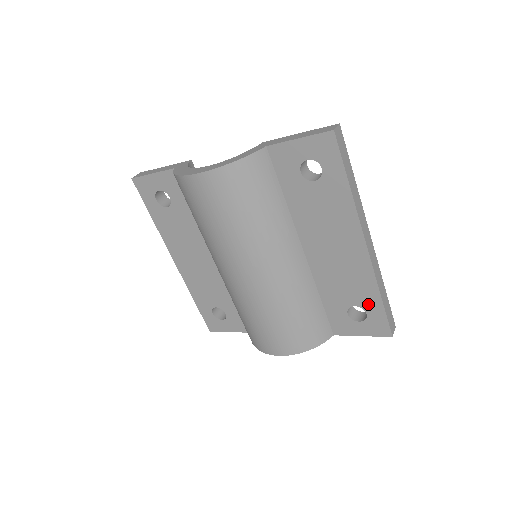
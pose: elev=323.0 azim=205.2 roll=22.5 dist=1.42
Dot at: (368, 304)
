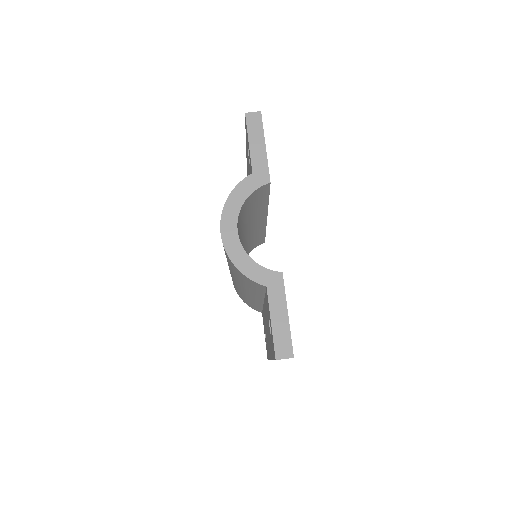
Dot at: (267, 348)
